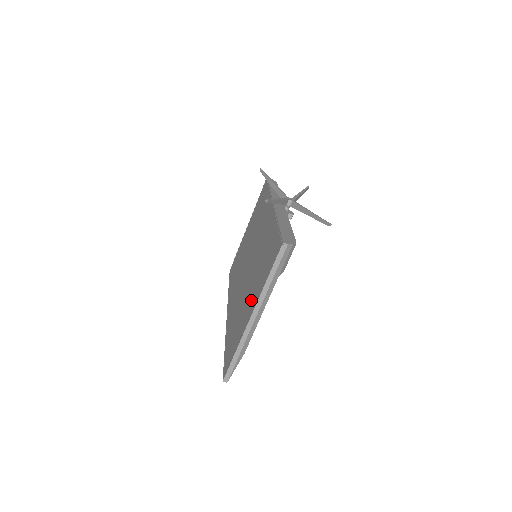
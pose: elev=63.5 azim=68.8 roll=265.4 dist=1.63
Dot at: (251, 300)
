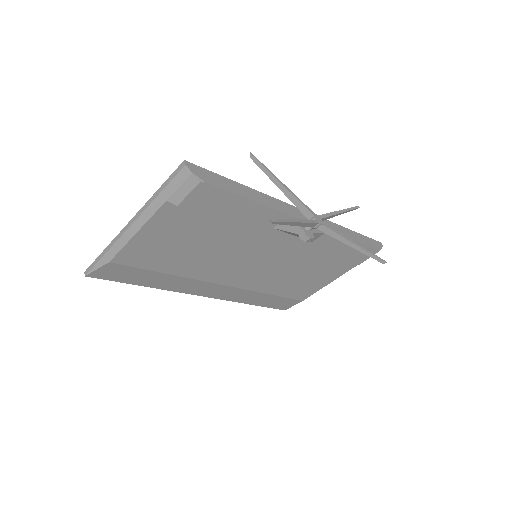
Dot at: occluded
